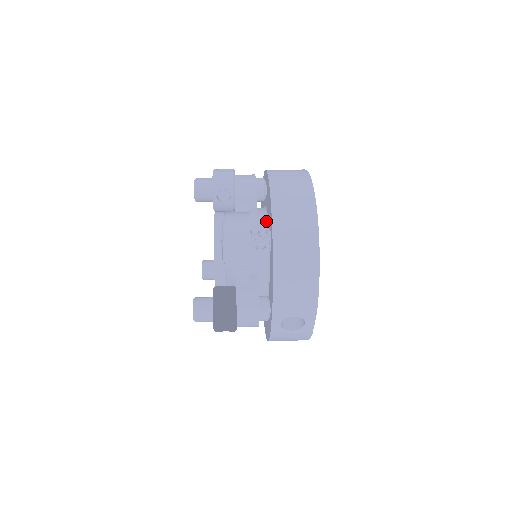
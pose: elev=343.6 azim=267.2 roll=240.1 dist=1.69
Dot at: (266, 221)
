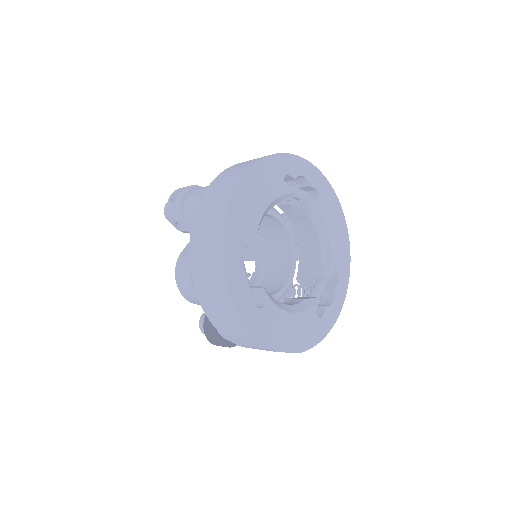
Dot at: occluded
